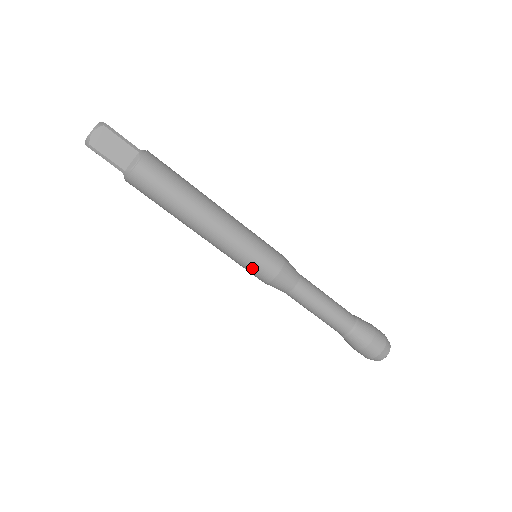
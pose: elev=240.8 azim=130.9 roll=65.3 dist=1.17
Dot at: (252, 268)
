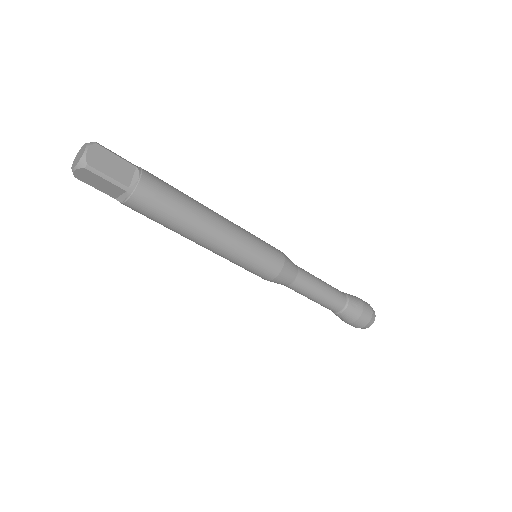
Dot at: (262, 265)
